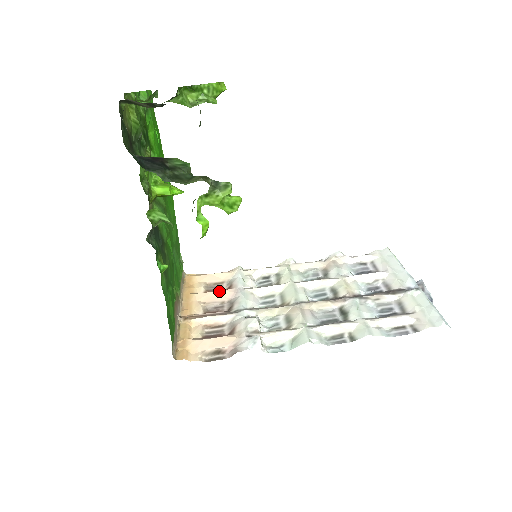
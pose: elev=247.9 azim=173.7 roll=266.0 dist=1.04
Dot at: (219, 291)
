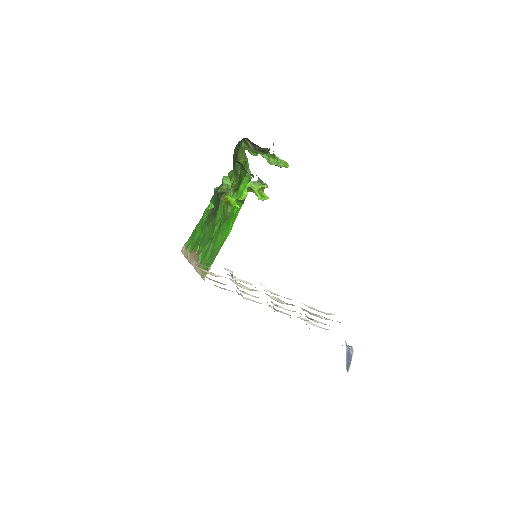
Dot at: occluded
